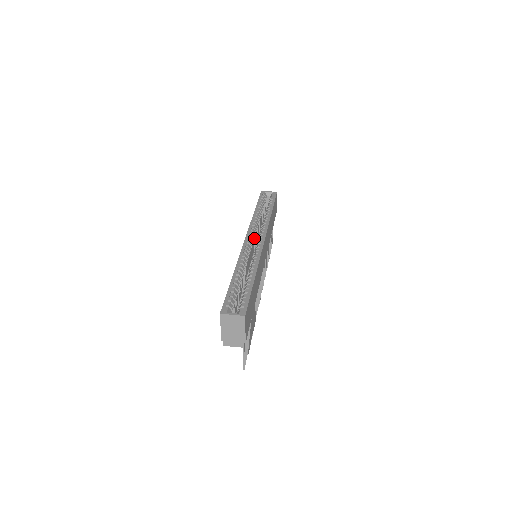
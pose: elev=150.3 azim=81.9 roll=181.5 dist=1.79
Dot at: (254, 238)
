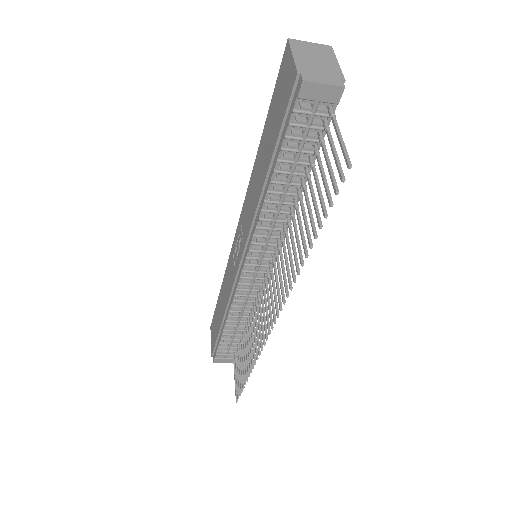
Dot at: occluded
